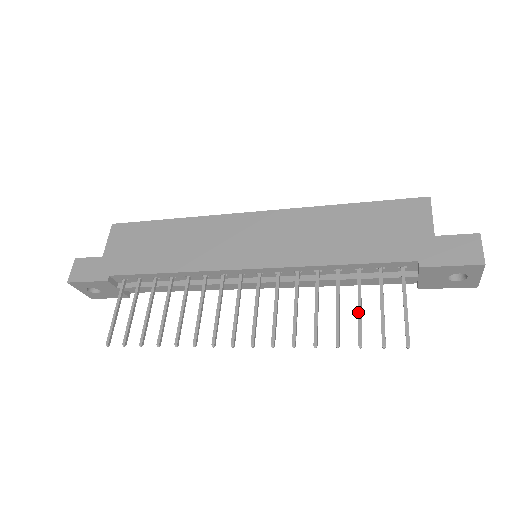
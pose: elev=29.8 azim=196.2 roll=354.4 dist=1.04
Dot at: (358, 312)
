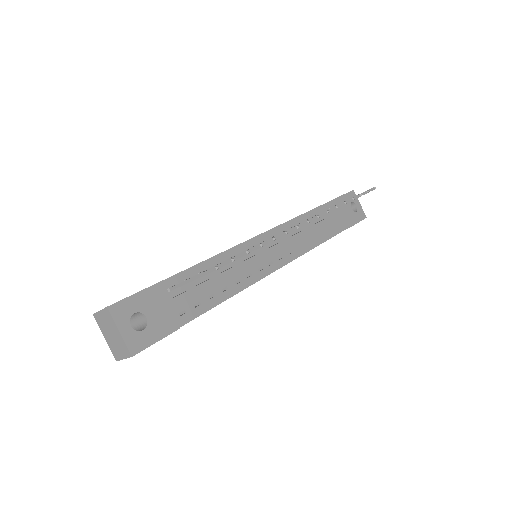
Dot at: (340, 203)
